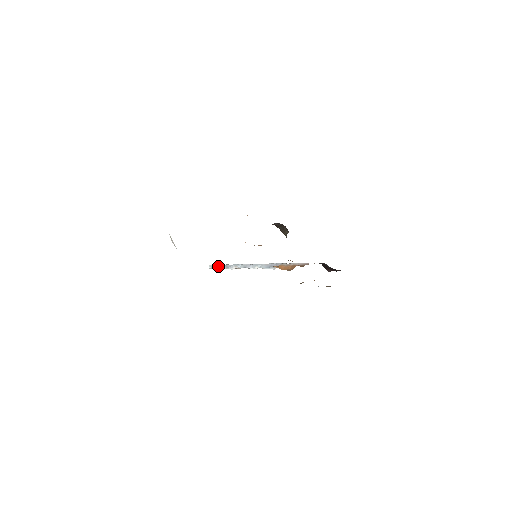
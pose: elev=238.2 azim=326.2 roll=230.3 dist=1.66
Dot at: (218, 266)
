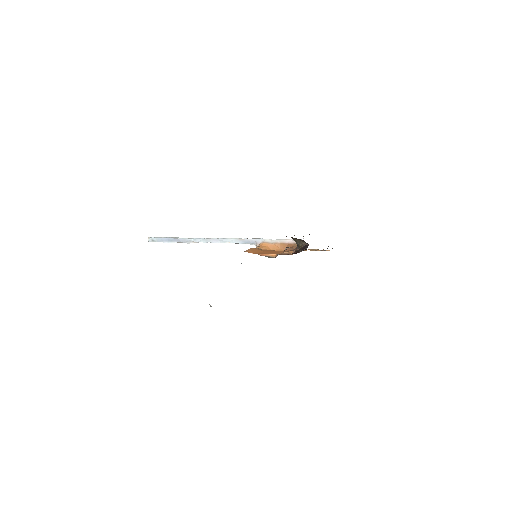
Dot at: (163, 240)
